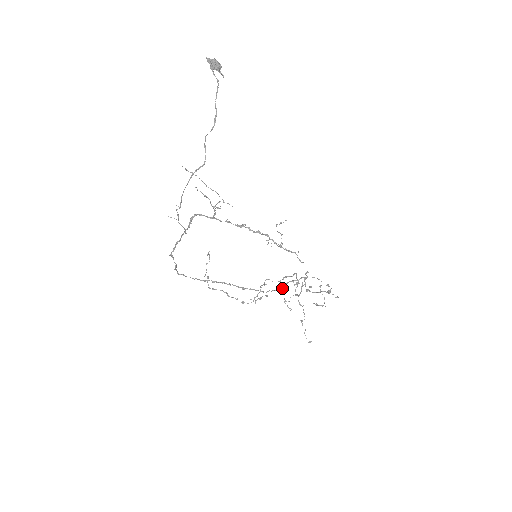
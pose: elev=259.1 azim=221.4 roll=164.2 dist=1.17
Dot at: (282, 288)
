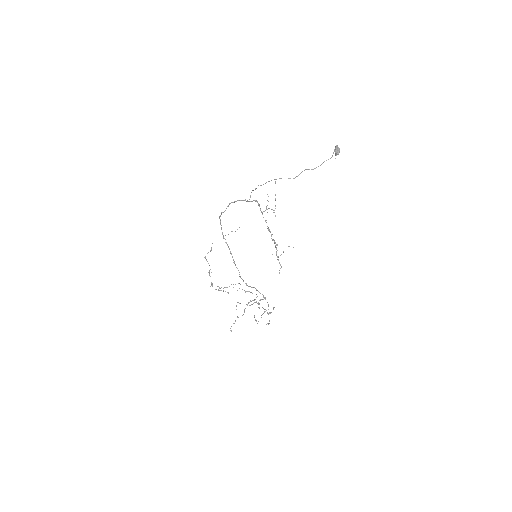
Dot at: (250, 286)
